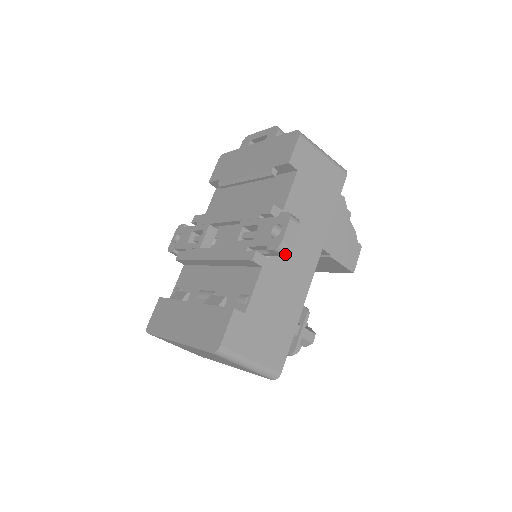
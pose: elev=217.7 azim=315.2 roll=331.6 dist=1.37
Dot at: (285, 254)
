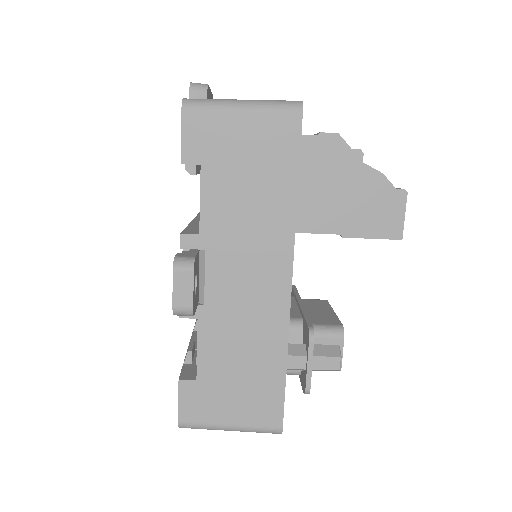
Dot at: (192, 315)
